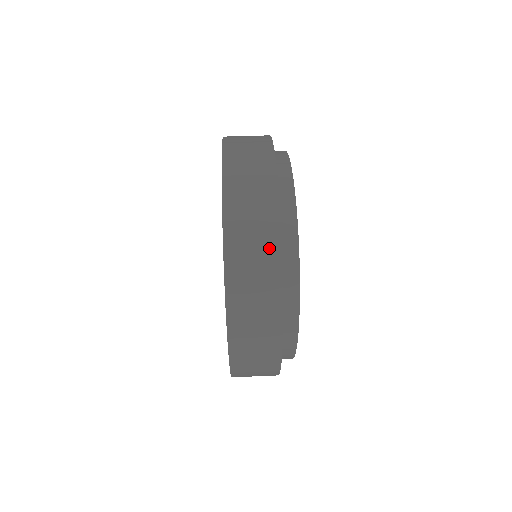
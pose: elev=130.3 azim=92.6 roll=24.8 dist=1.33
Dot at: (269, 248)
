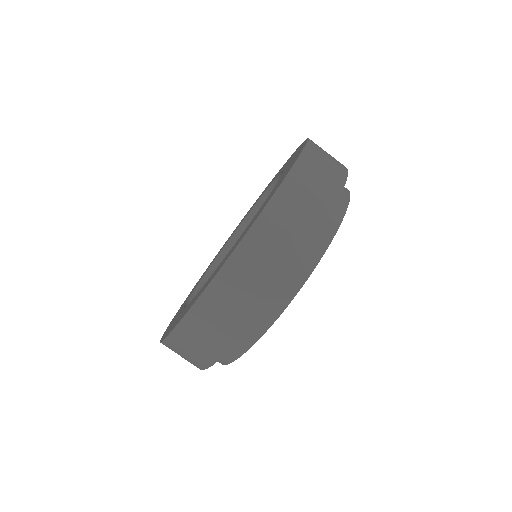
Dot at: (197, 363)
